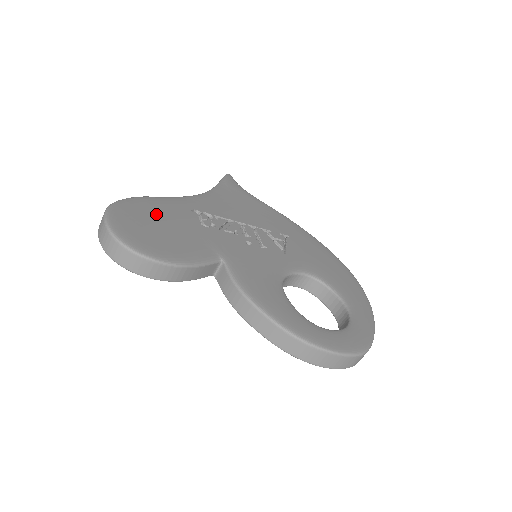
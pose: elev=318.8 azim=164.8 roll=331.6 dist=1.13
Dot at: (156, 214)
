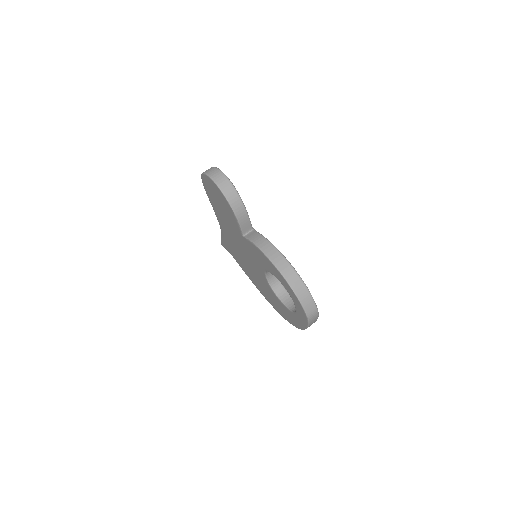
Dot at: occluded
